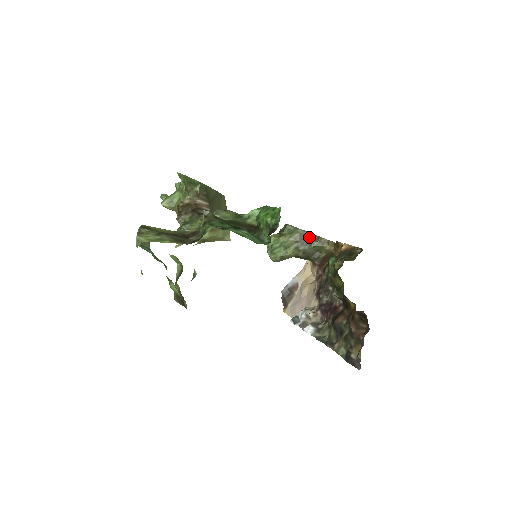
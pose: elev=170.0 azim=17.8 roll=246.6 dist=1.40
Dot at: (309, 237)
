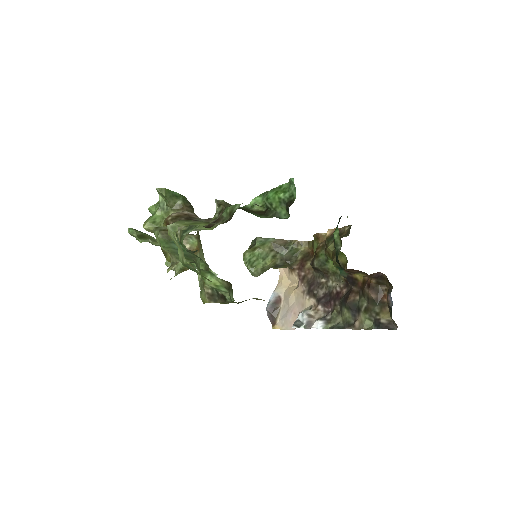
Dot at: (282, 243)
